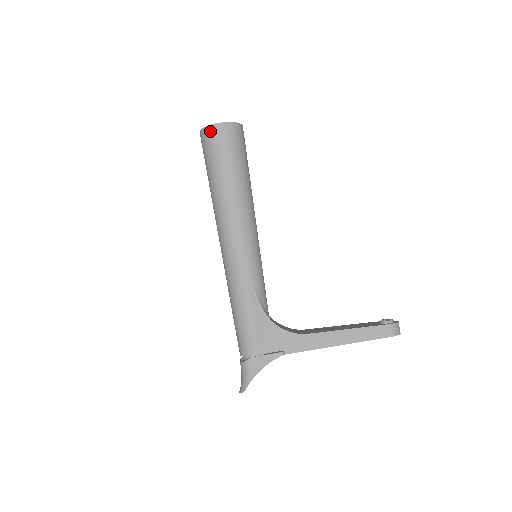
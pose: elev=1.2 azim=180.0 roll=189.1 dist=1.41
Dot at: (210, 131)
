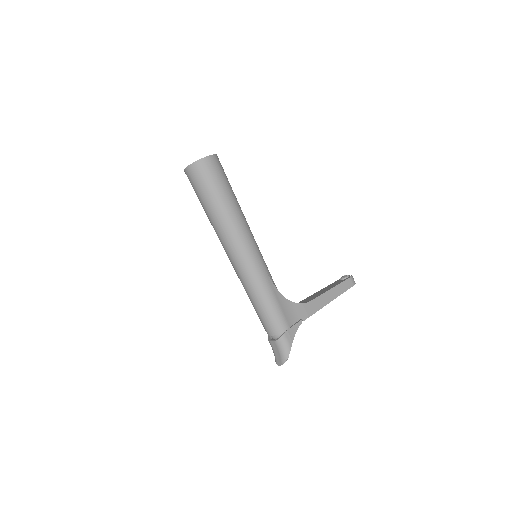
Dot at: (202, 164)
